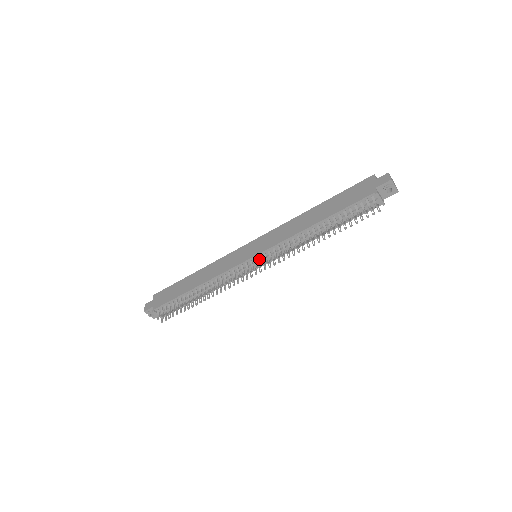
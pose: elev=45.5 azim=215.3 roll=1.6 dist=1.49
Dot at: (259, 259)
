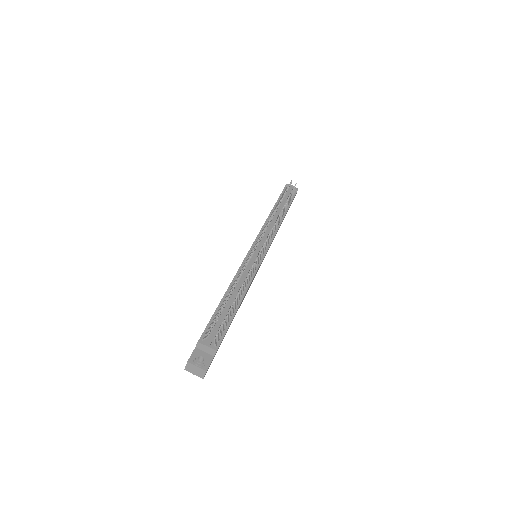
Dot at: (258, 246)
